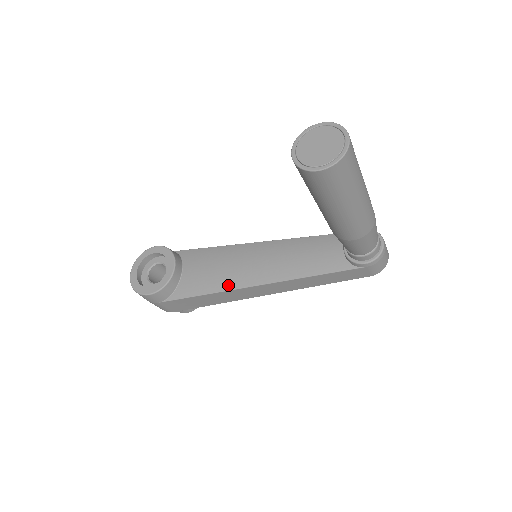
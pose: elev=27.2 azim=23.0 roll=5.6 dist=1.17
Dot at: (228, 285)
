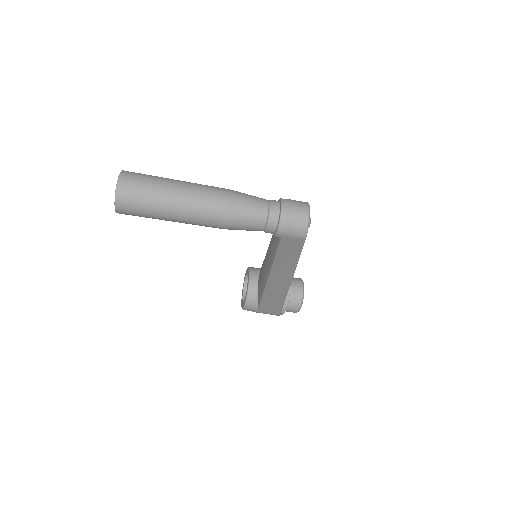
Dot at: (263, 285)
